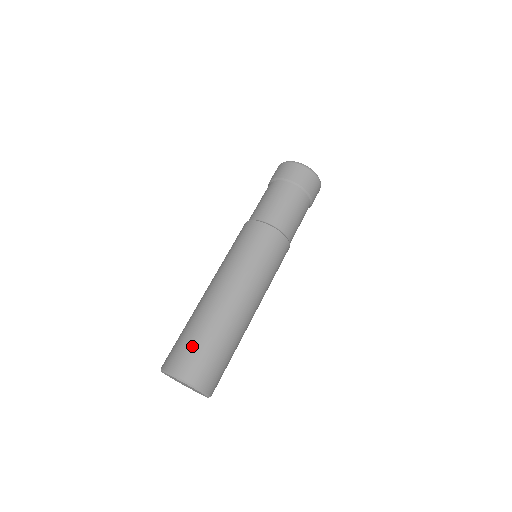
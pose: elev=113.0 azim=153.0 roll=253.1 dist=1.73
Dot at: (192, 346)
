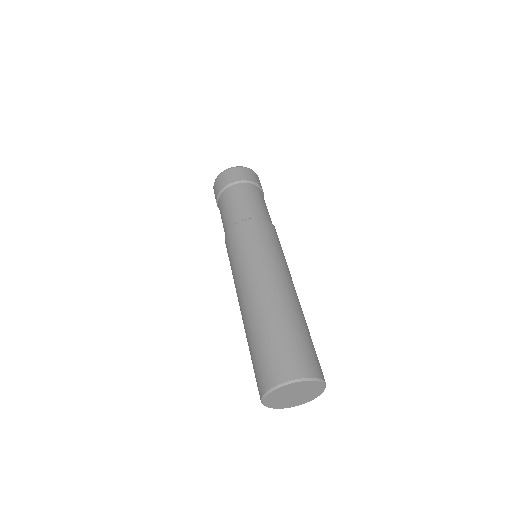
Dot at: (292, 344)
